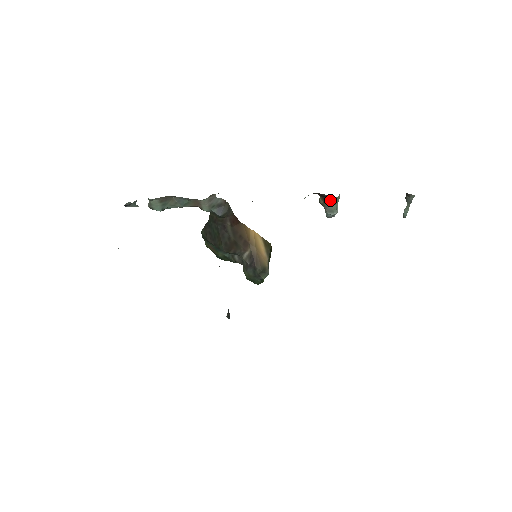
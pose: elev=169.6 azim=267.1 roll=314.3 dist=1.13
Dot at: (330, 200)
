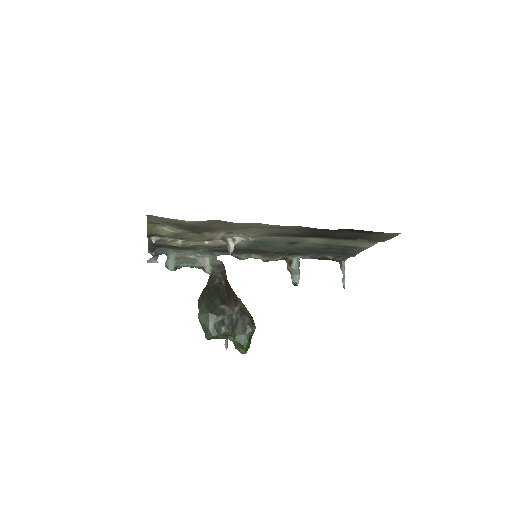
Dot at: (294, 262)
